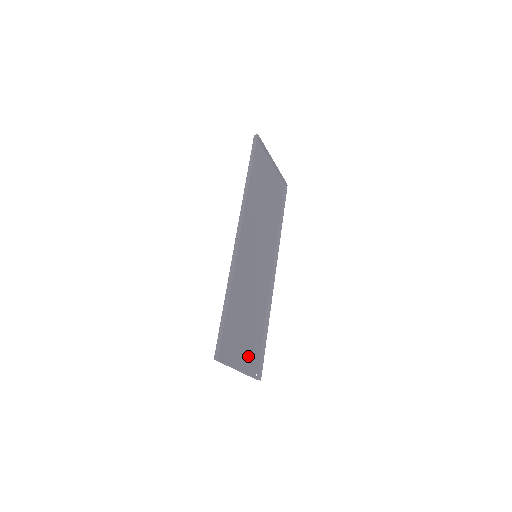
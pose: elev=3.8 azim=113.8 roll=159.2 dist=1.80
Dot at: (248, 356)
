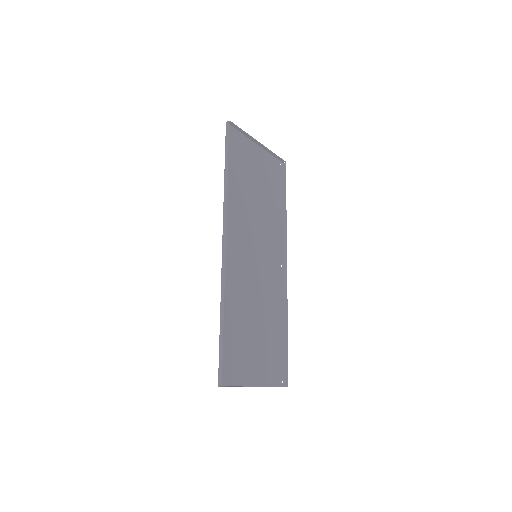
Dot at: (266, 366)
